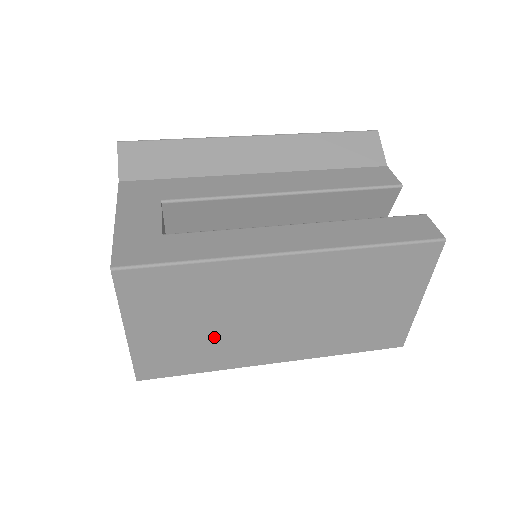
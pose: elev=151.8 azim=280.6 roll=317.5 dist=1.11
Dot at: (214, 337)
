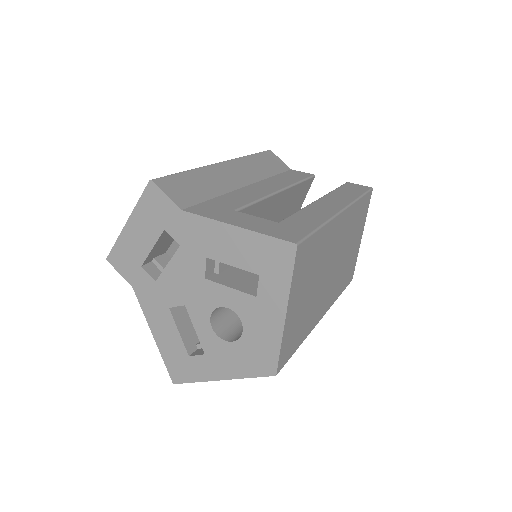
Dot at: (311, 302)
